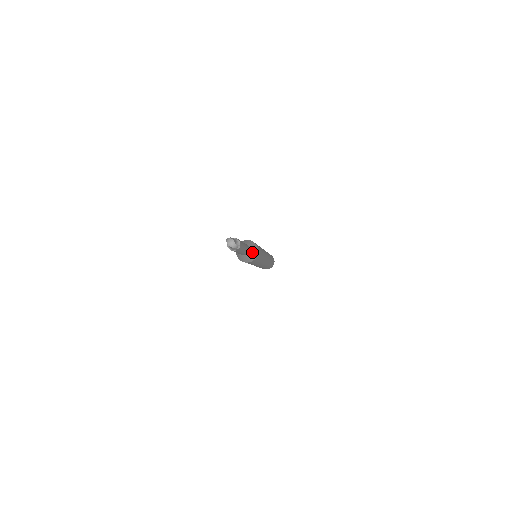
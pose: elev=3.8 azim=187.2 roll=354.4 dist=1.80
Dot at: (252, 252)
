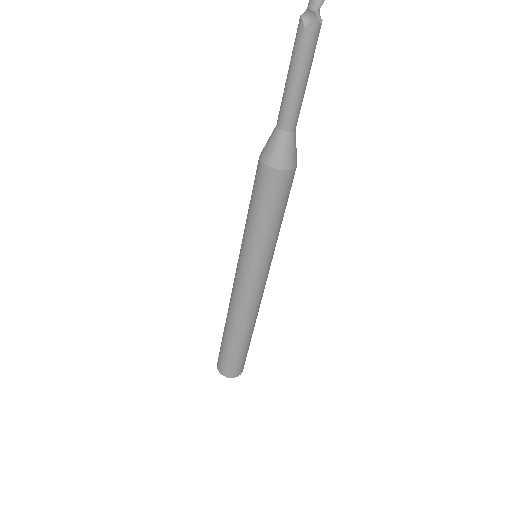
Dot at: (294, 144)
